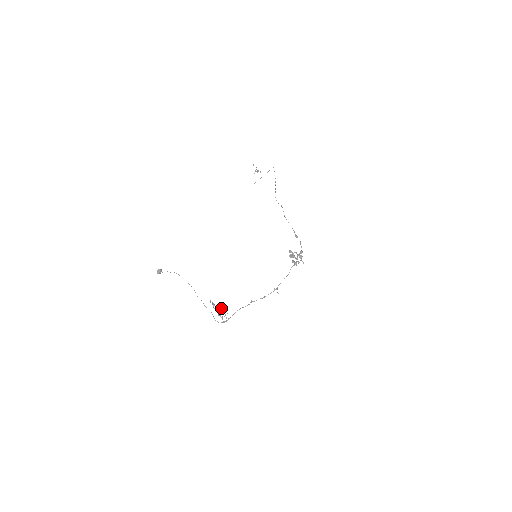
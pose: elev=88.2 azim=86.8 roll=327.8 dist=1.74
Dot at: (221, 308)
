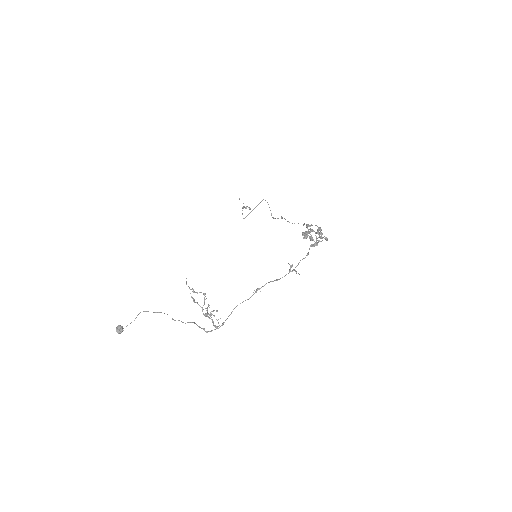
Dot at: occluded
